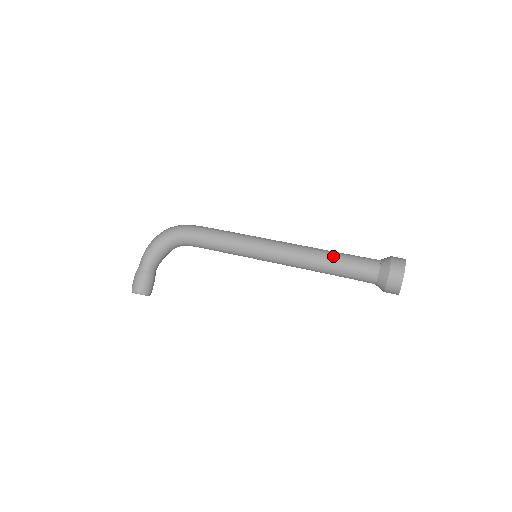
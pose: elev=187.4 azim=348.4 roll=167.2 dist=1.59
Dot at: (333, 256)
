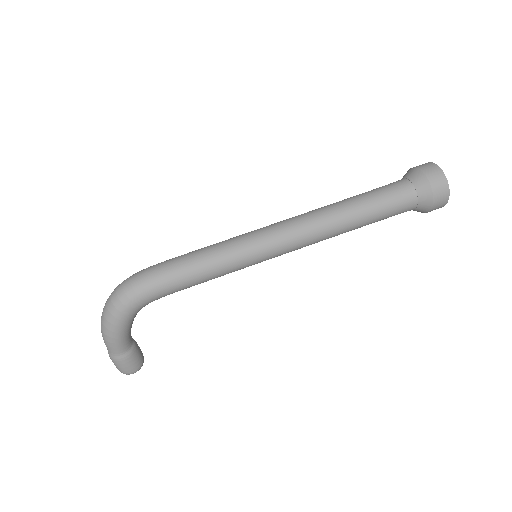
Dot at: (360, 215)
